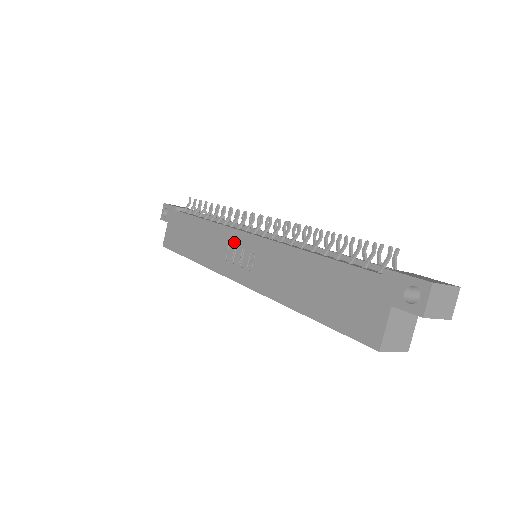
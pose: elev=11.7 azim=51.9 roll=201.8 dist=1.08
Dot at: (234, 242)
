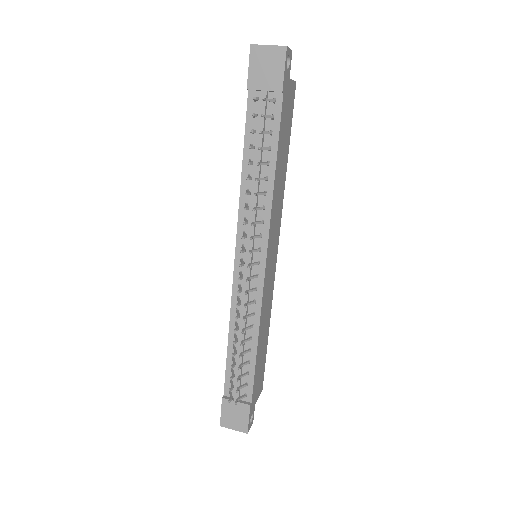
Dot at: occluded
